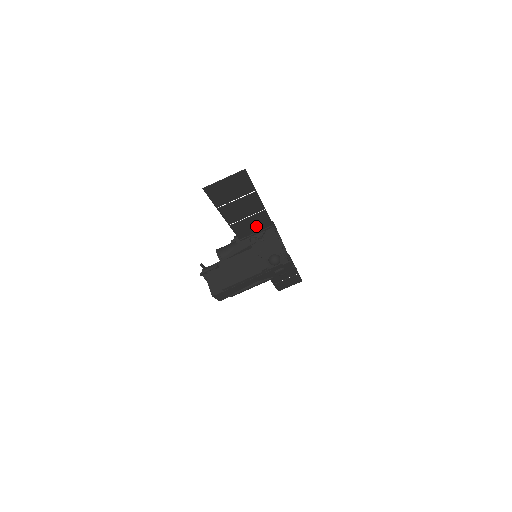
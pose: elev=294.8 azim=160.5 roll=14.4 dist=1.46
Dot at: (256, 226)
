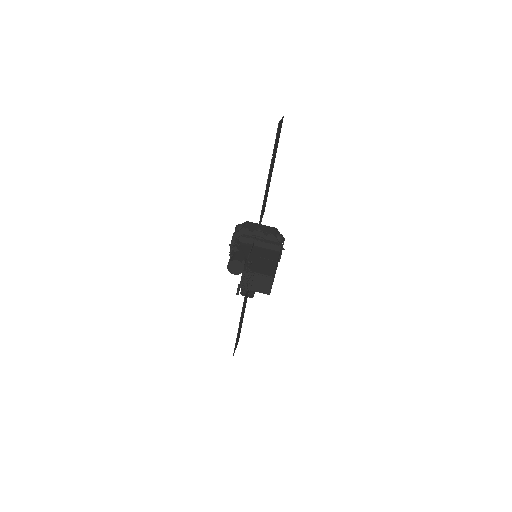
Dot at: (264, 204)
